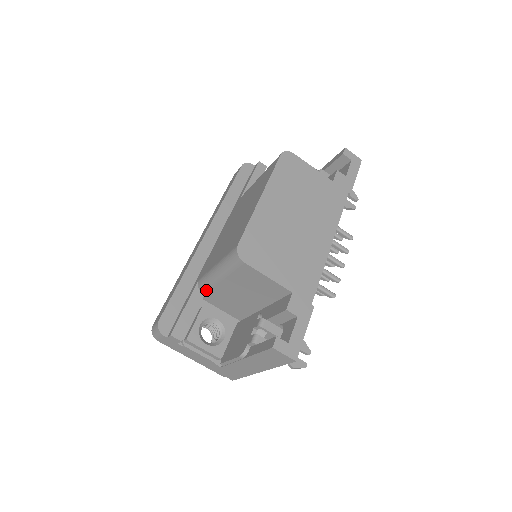
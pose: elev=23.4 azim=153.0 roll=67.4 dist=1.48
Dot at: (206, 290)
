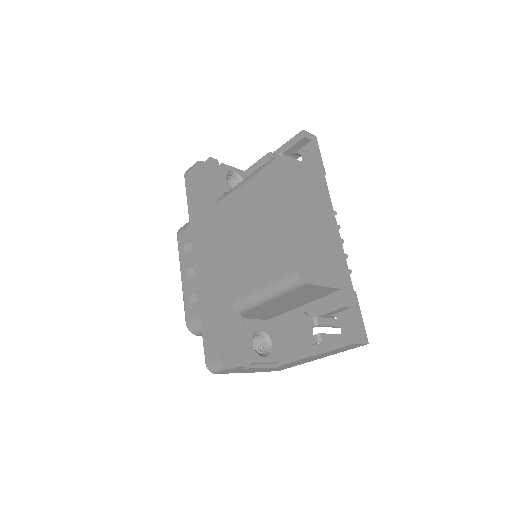
Dot at: (246, 311)
